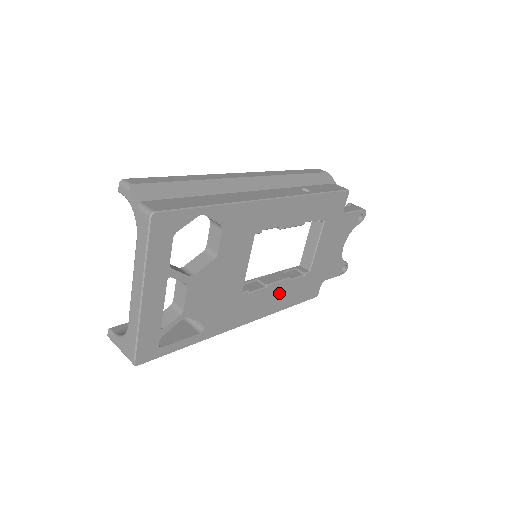
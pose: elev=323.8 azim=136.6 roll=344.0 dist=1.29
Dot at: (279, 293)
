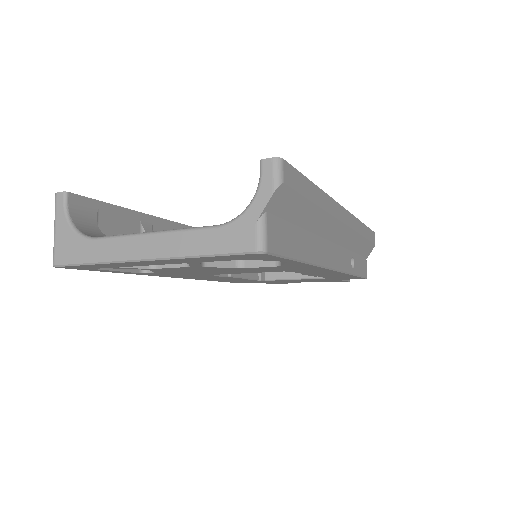
Dot at: (228, 279)
